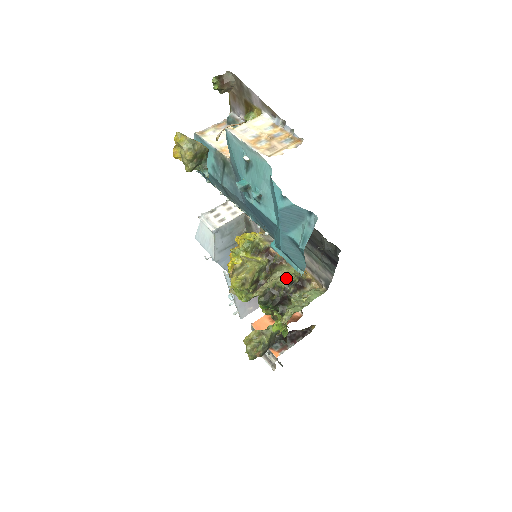
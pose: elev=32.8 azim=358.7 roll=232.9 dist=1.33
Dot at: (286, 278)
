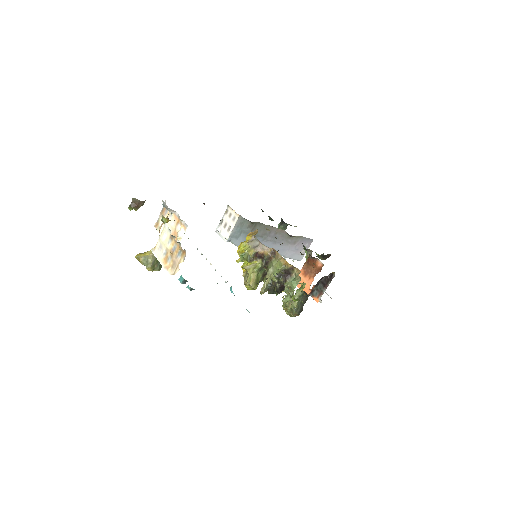
Dot at: (275, 274)
